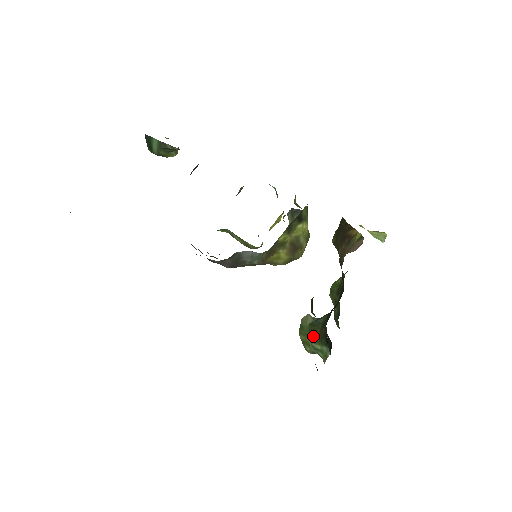
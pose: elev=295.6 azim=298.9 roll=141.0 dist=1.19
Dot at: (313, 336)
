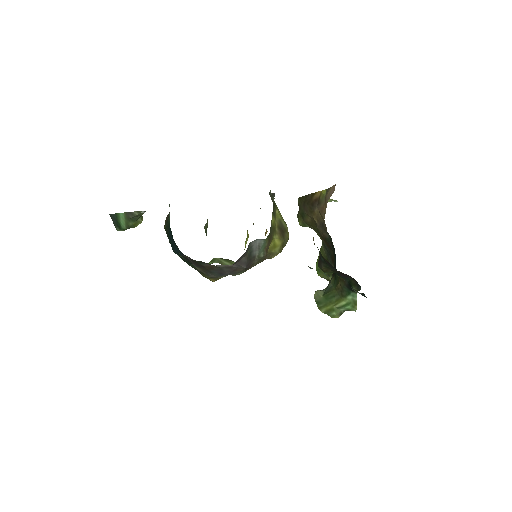
Dot at: (333, 300)
